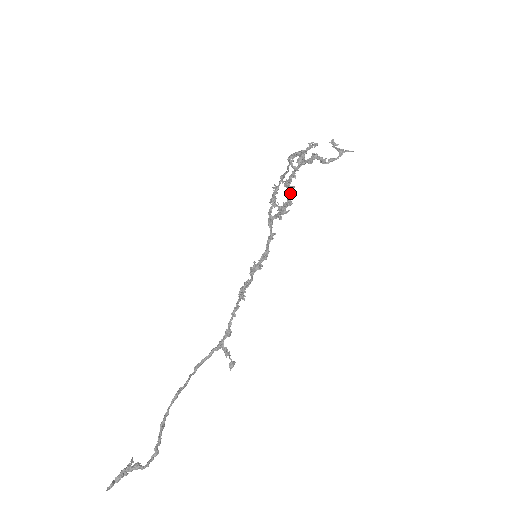
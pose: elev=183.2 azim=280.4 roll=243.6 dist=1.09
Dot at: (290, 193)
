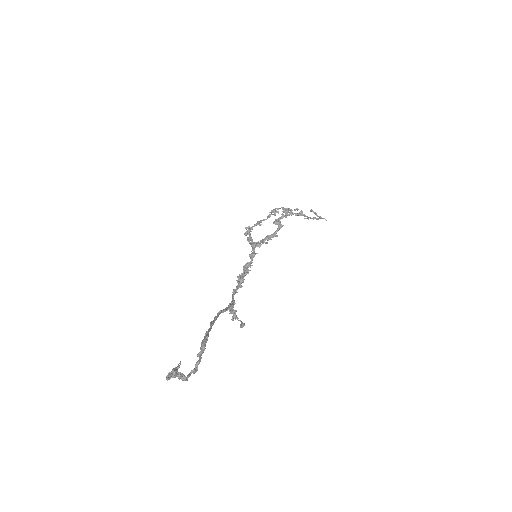
Dot at: (280, 228)
